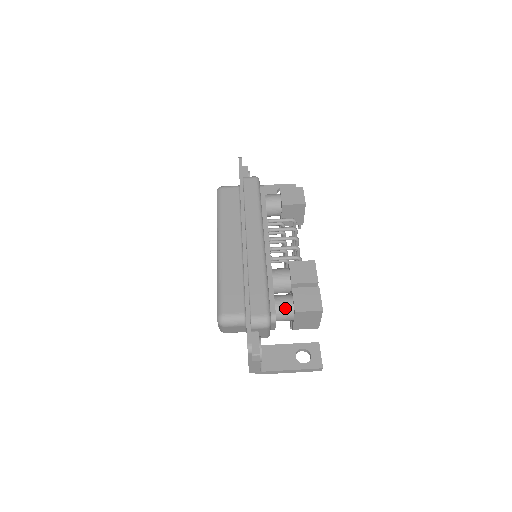
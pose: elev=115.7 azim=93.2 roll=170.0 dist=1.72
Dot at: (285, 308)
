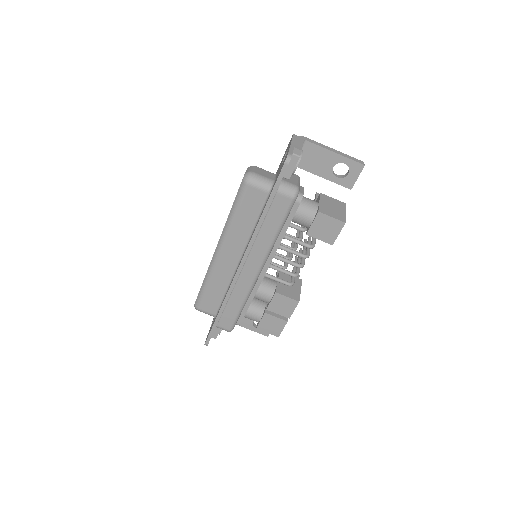
Dot at: occluded
